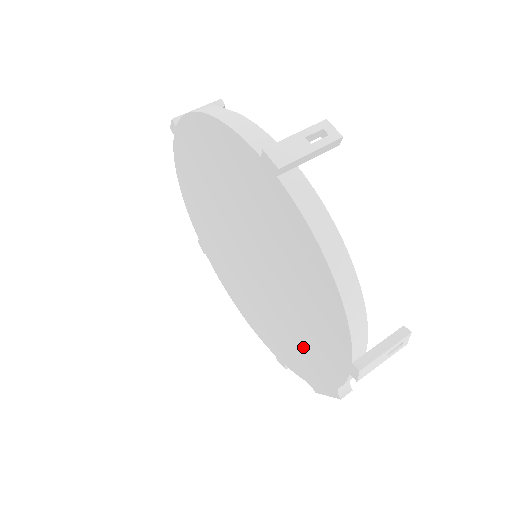
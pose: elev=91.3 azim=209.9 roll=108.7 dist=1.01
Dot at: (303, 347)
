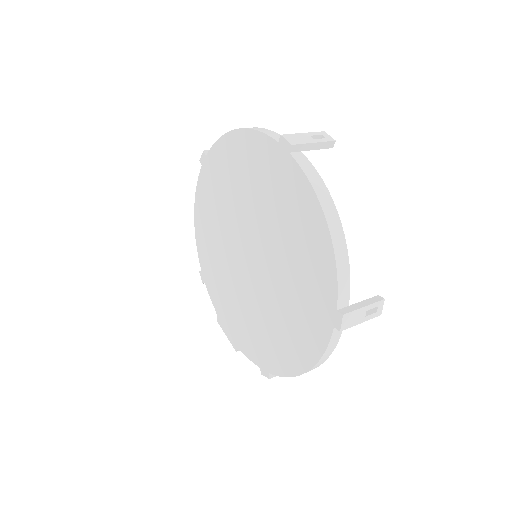
Dot at: (238, 317)
